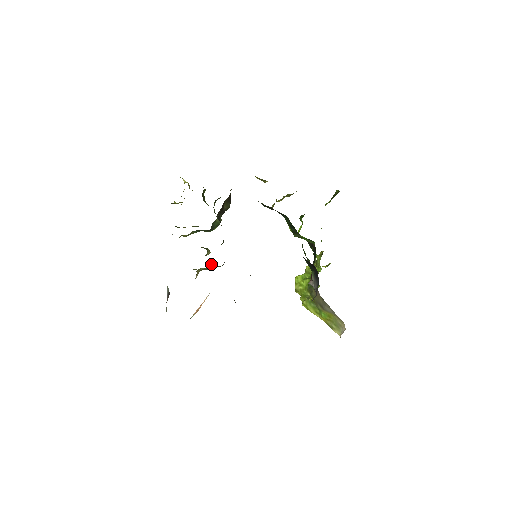
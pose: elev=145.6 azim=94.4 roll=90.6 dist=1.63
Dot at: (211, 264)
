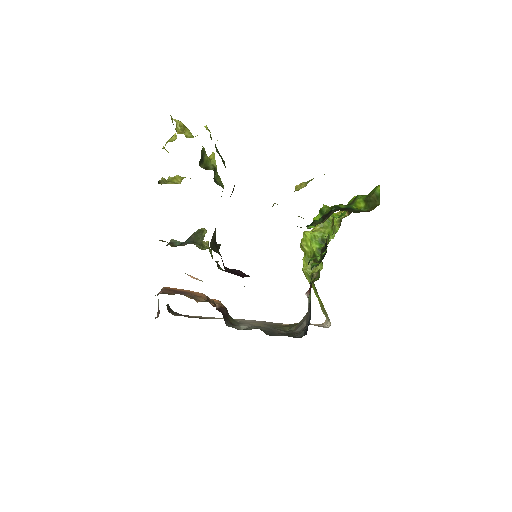
Dot at: occluded
